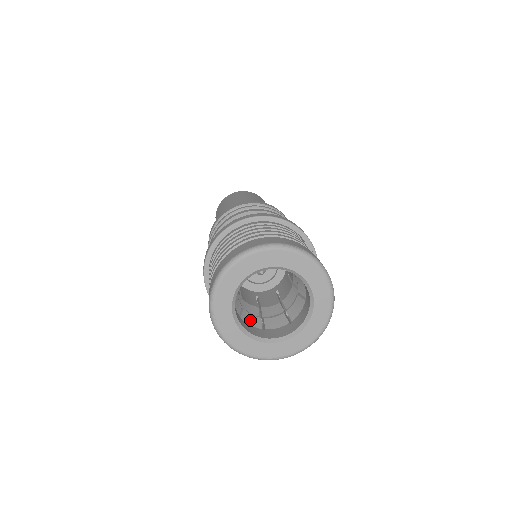
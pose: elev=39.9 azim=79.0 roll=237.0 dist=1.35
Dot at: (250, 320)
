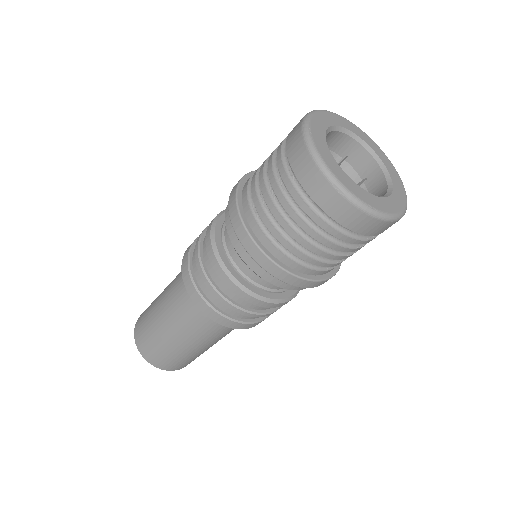
Dot at: occluded
